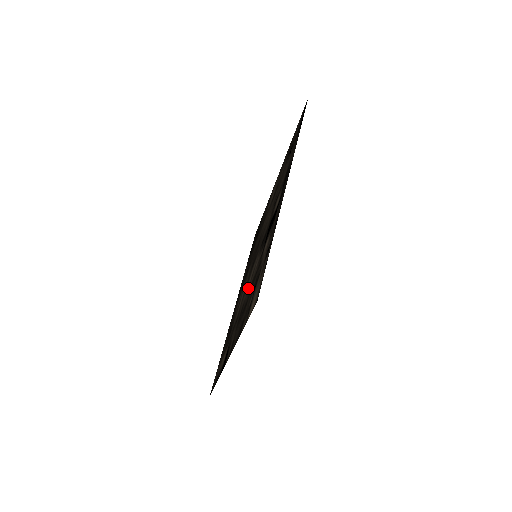
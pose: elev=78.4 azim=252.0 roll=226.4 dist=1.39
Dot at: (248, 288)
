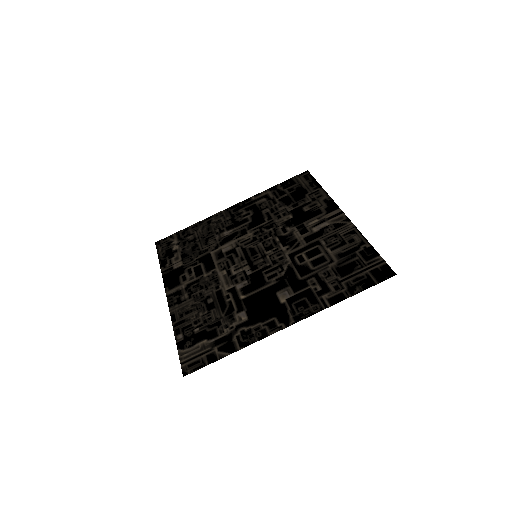
Dot at: (221, 282)
